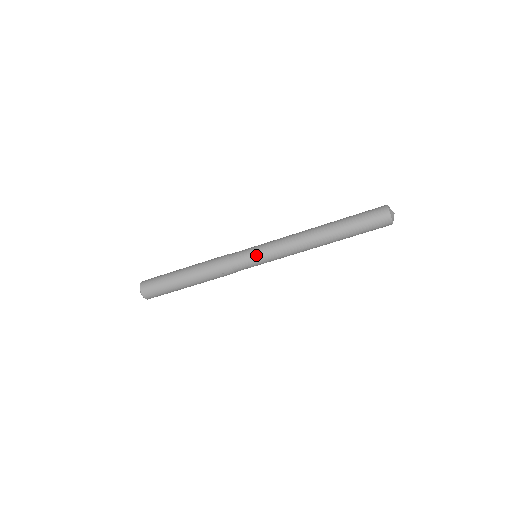
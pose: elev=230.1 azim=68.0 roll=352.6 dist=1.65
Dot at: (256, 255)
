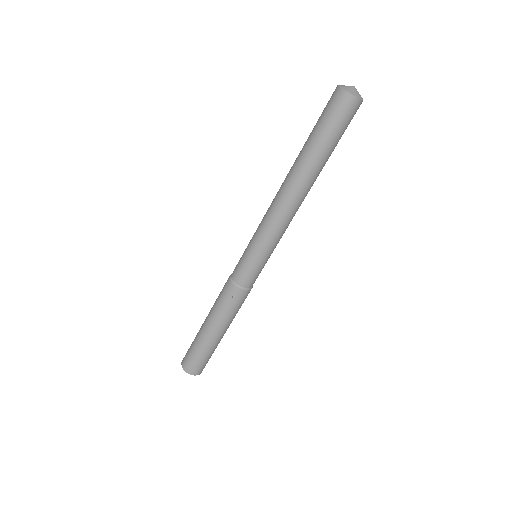
Dot at: (248, 252)
